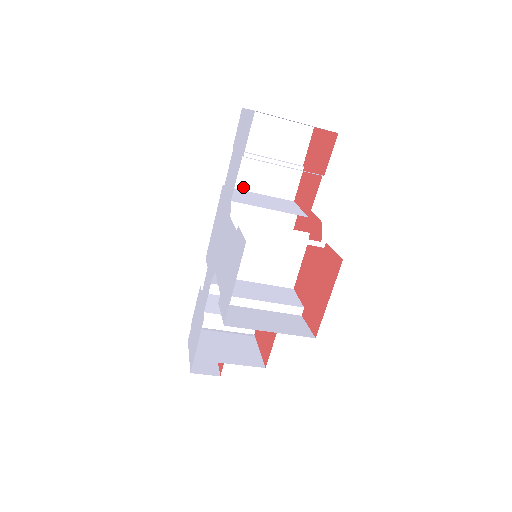
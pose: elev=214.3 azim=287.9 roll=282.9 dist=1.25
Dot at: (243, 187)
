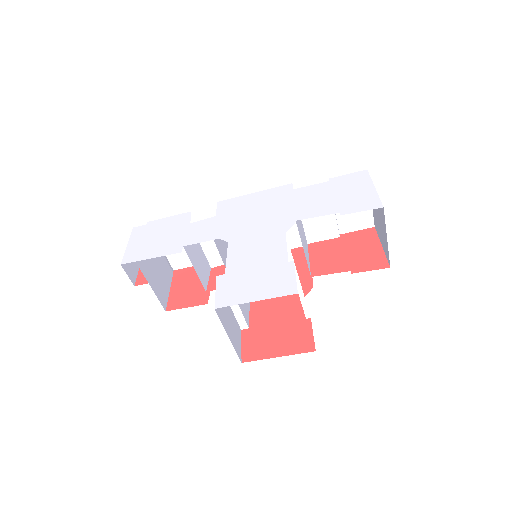
Dot at: occluded
